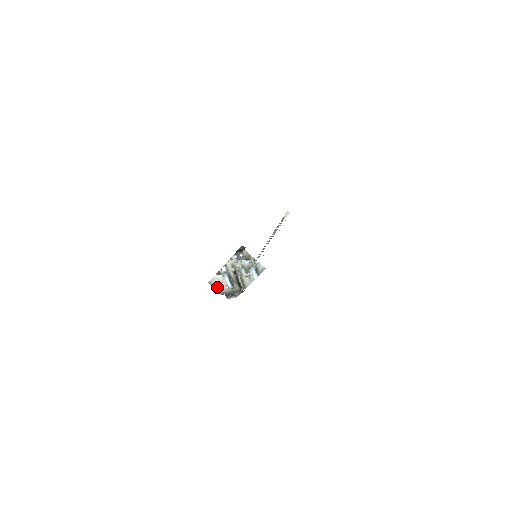
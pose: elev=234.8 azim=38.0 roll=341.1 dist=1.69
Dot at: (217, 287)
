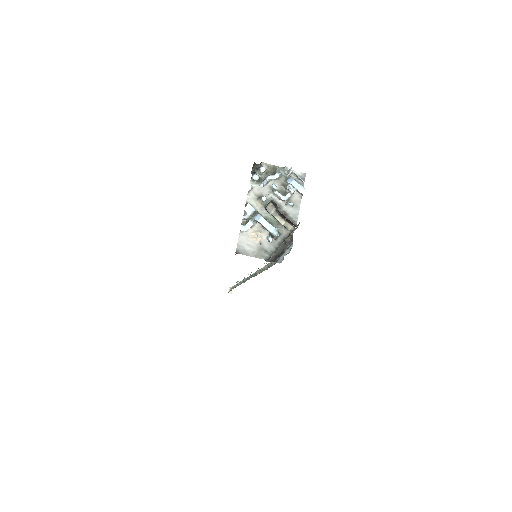
Dot at: (253, 252)
